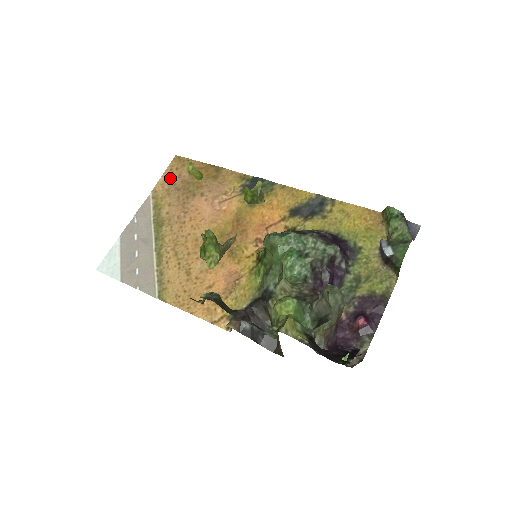
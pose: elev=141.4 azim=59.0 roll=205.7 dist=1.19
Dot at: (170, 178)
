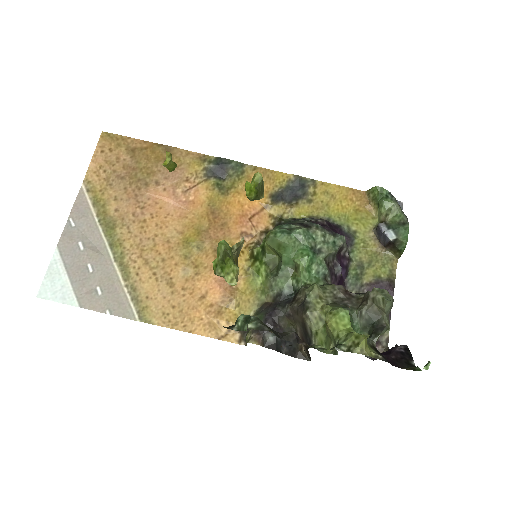
Dot at: (105, 163)
